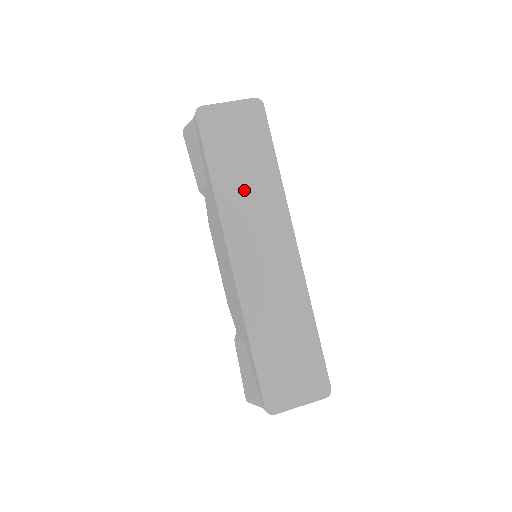
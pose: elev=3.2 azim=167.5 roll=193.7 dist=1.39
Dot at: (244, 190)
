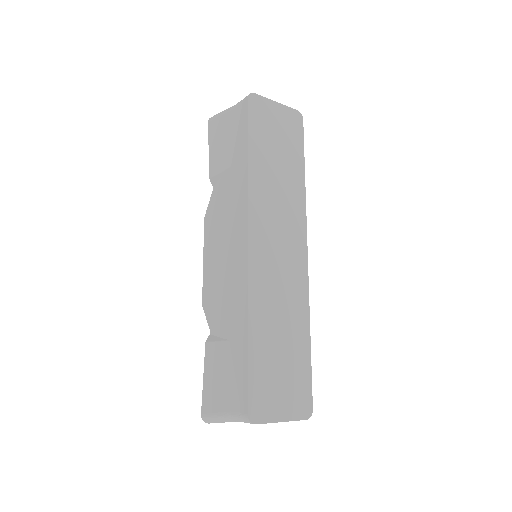
Dot at: (274, 181)
